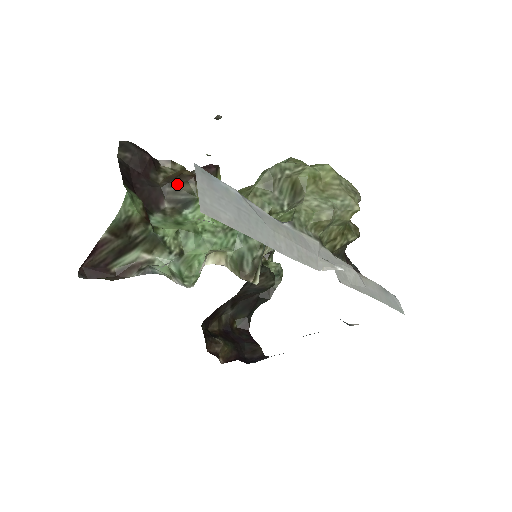
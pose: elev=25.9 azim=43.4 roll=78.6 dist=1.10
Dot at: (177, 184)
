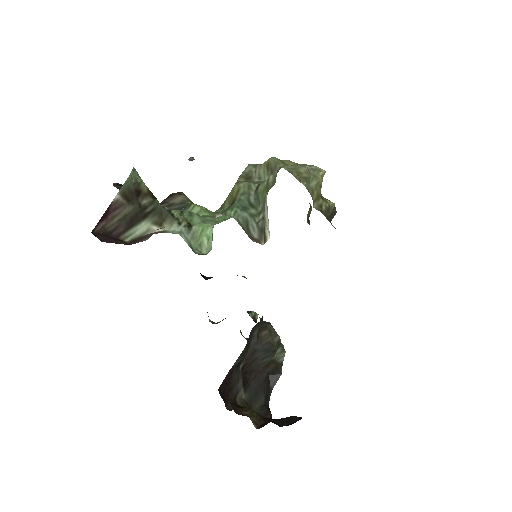
Dot at: (169, 200)
